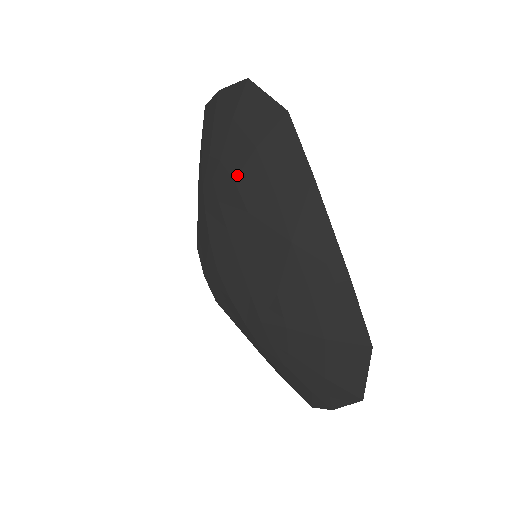
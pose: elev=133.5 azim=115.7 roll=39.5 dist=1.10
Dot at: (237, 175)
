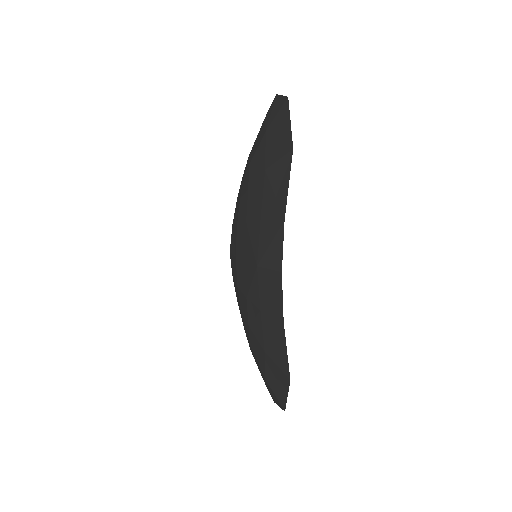
Dot at: (250, 186)
